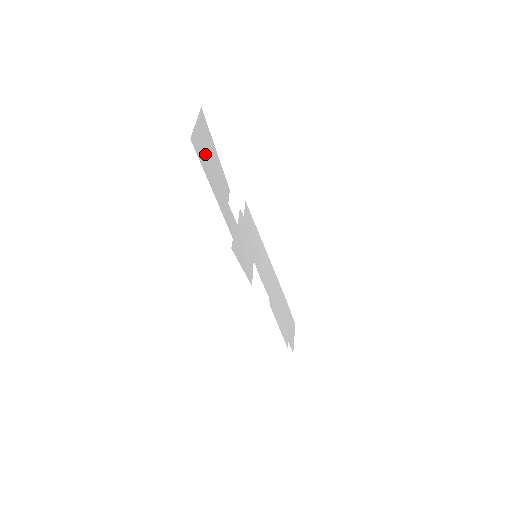
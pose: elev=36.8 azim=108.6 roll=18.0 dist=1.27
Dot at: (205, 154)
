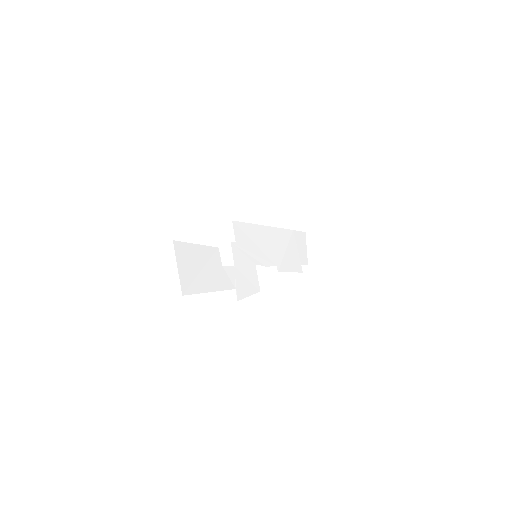
Dot at: (193, 275)
